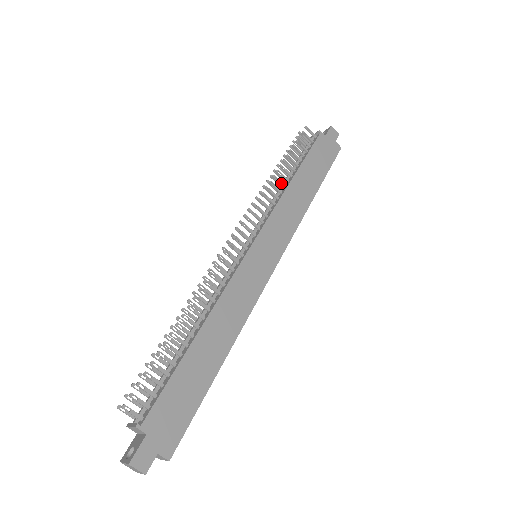
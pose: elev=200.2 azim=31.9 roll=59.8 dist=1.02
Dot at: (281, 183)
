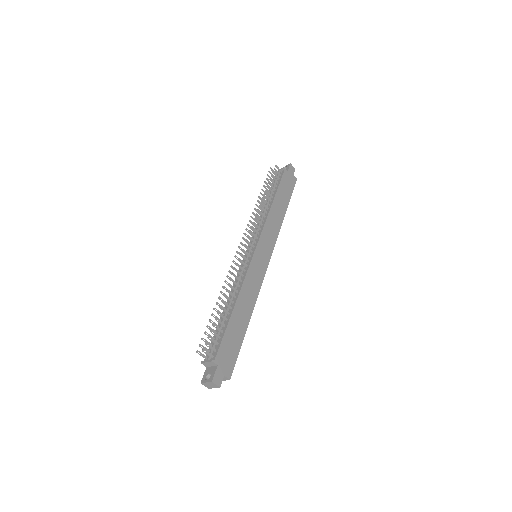
Dot at: (266, 206)
